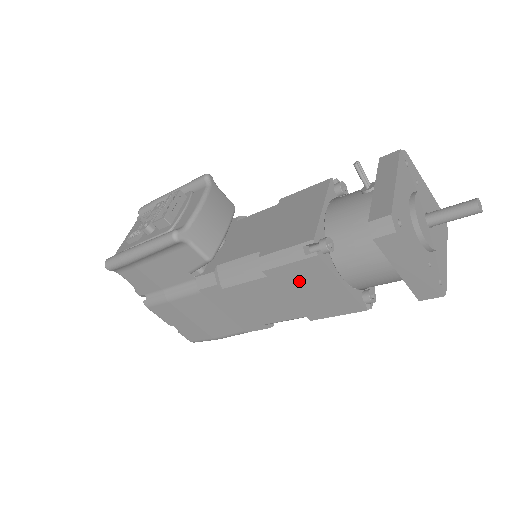
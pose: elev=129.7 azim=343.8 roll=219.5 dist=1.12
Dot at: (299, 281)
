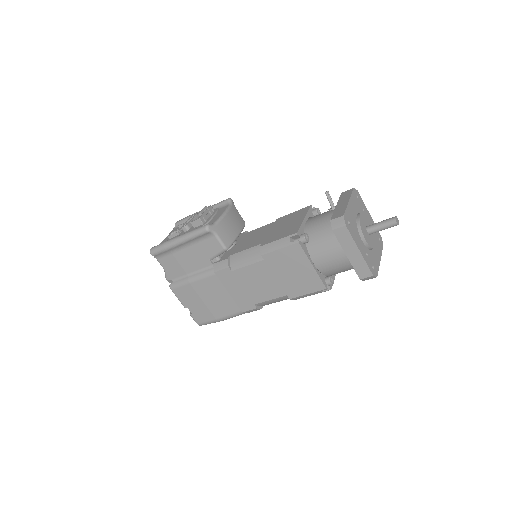
Dot at: (285, 263)
